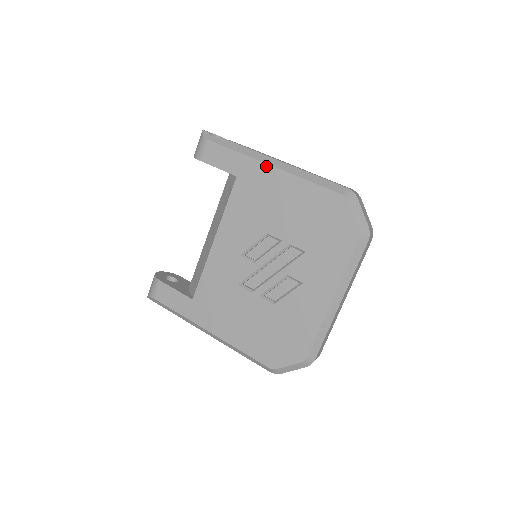
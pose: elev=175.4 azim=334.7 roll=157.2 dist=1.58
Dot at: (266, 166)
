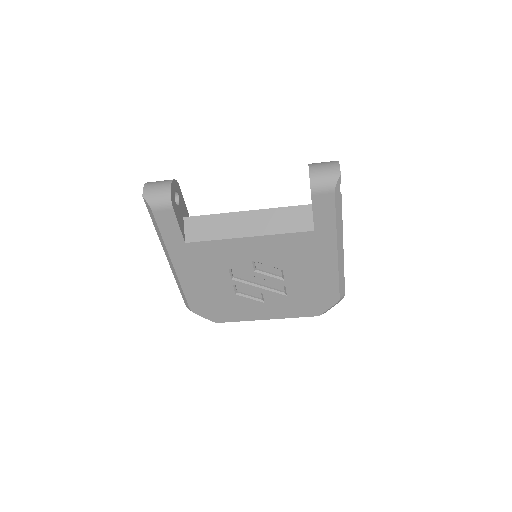
Dot at: (335, 248)
